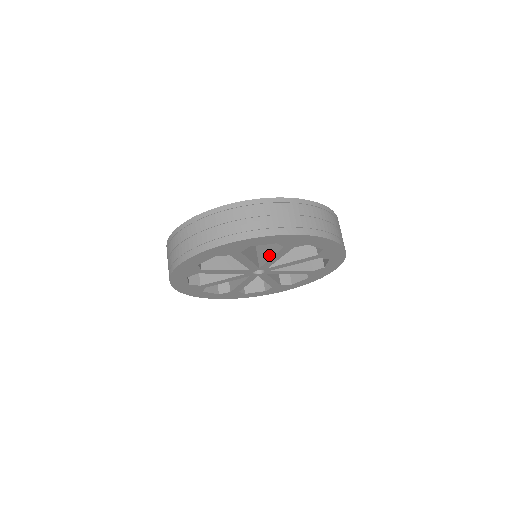
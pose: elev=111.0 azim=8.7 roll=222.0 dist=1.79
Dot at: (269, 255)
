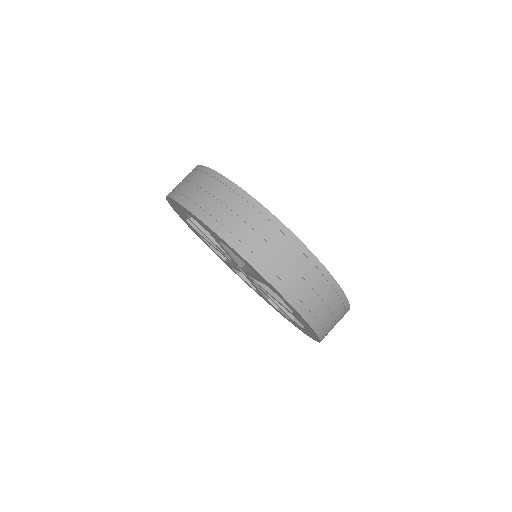
Dot at: occluded
